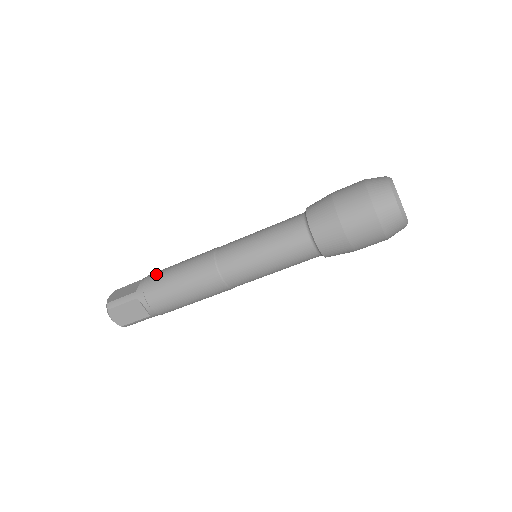
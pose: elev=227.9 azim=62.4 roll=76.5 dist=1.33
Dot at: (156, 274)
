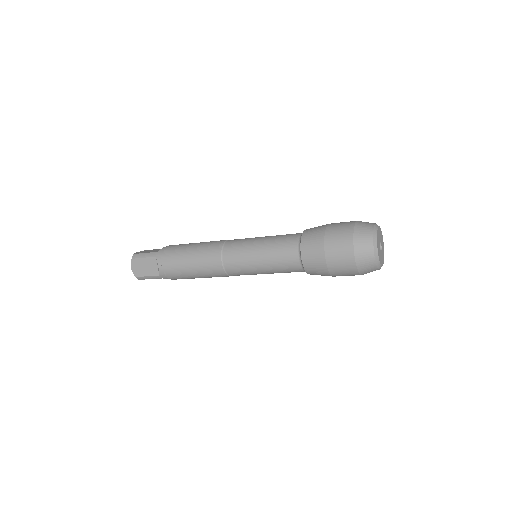
Dot at: occluded
